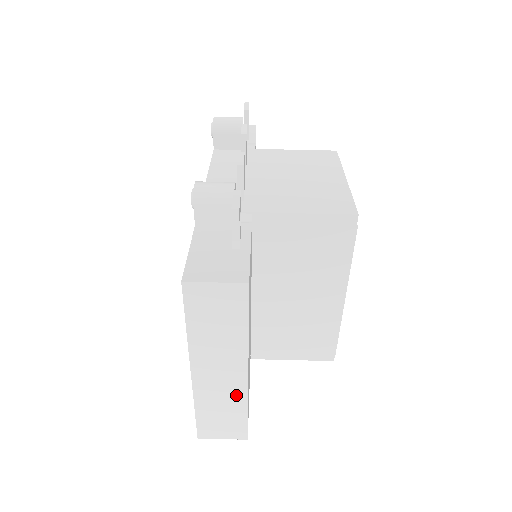
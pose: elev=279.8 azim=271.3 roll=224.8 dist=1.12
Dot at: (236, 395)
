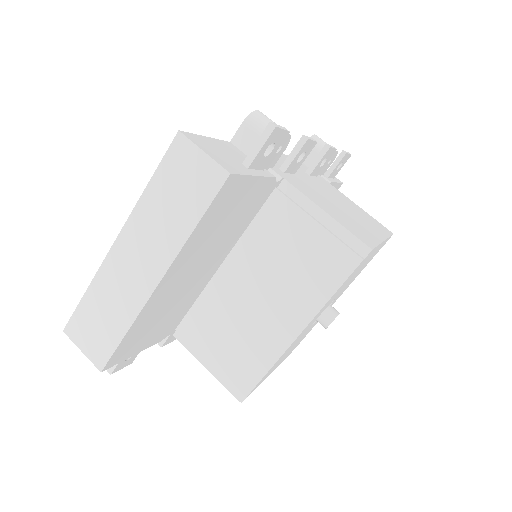
Dot at: (131, 303)
